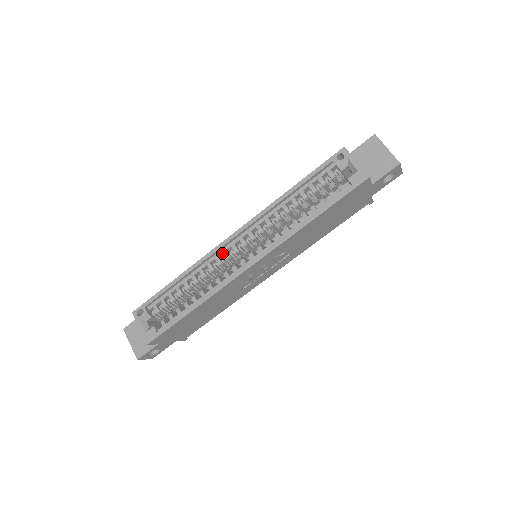
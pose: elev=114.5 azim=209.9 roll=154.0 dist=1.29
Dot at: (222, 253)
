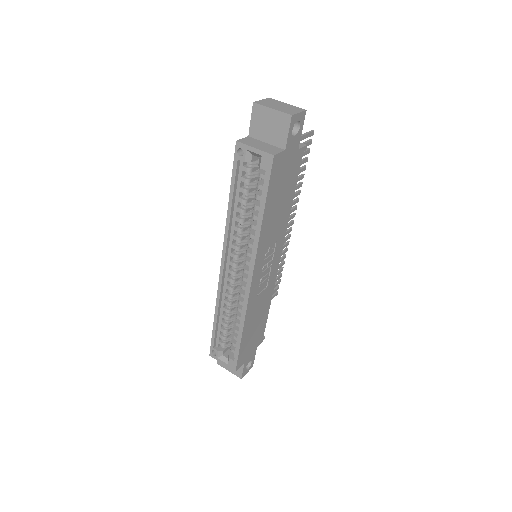
Dot at: (227, 281)
